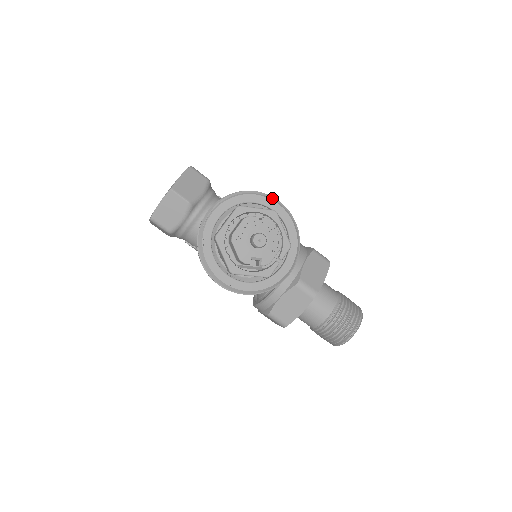
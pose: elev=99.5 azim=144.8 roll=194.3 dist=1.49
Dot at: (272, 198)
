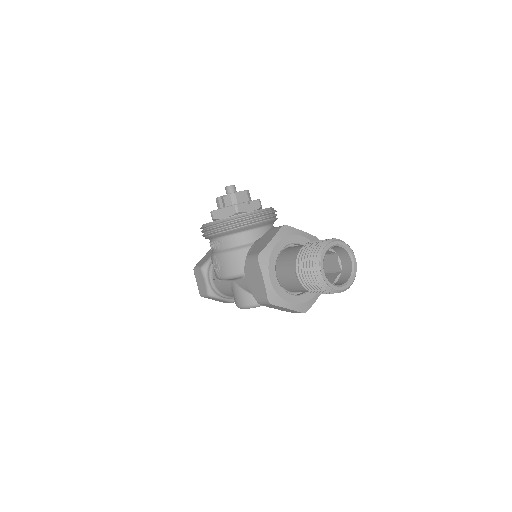
Dot at: occluded
